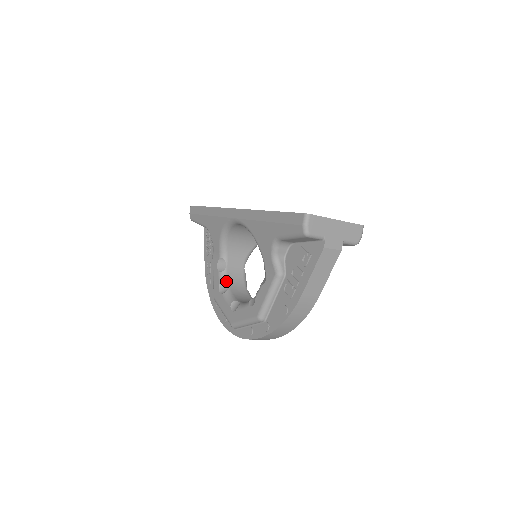
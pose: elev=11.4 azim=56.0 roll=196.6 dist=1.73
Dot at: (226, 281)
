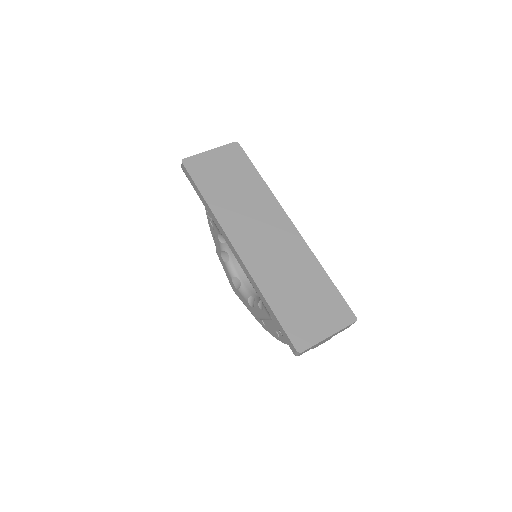
Dot at: (227, 251)
